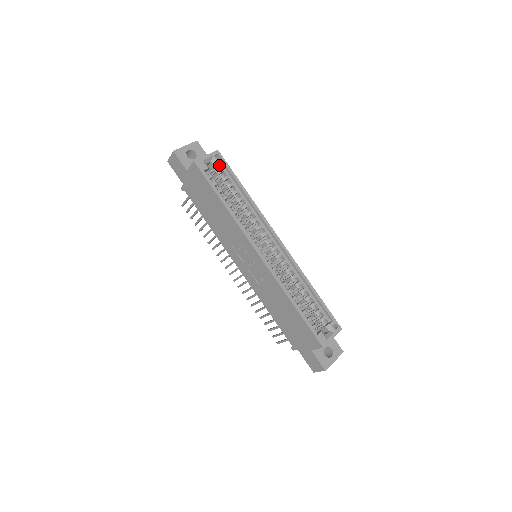
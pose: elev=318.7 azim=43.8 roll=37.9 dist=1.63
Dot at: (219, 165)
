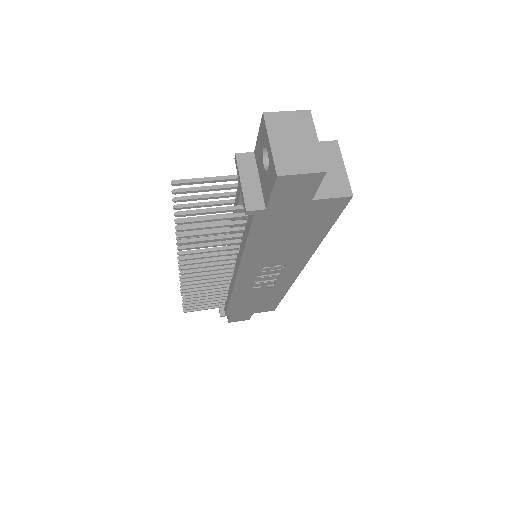
Dot at: occluded
